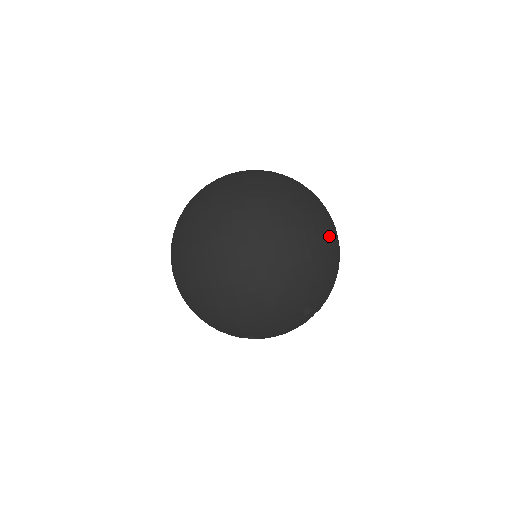
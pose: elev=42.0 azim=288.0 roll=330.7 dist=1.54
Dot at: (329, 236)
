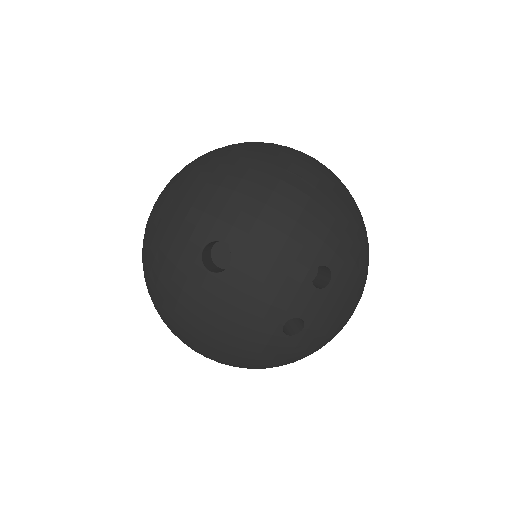
Dot at: occluded
